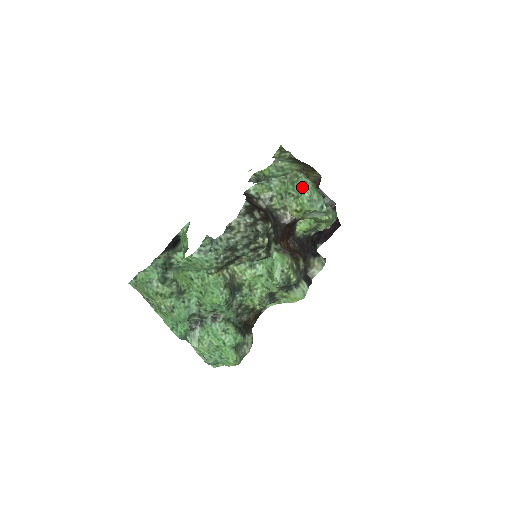
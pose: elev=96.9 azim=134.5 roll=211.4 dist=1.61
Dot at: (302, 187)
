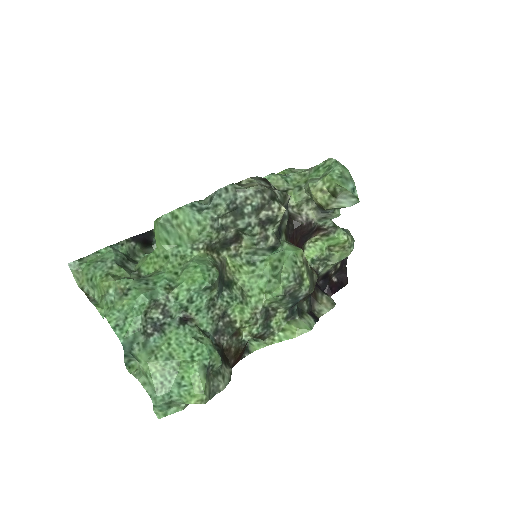
Dot at: (331, 166)
